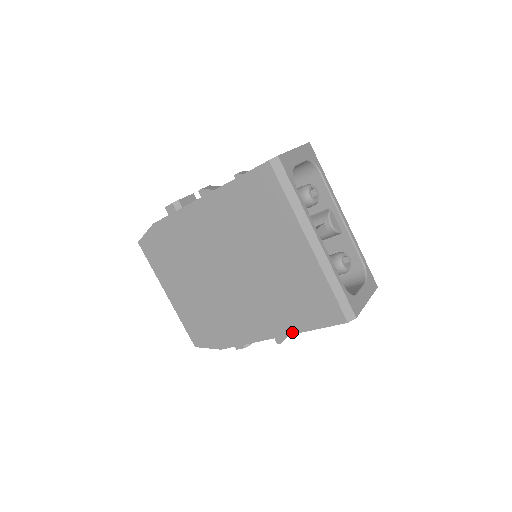
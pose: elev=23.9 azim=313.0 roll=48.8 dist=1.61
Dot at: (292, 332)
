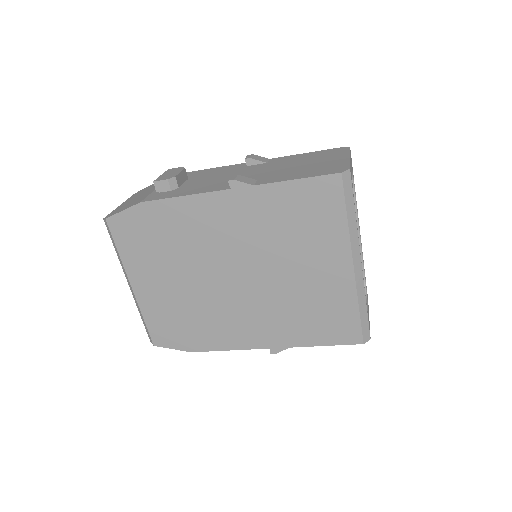
Dot at: (294, 345)
